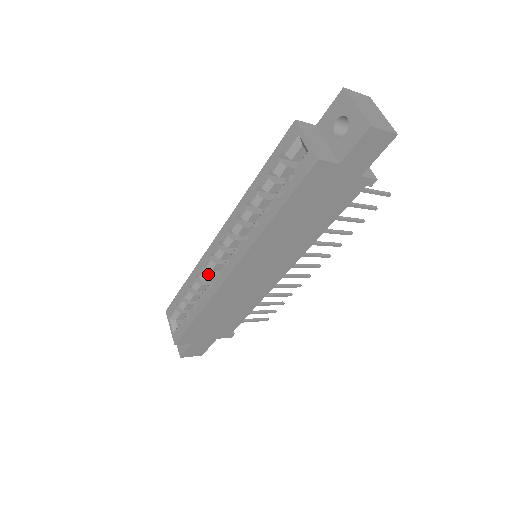
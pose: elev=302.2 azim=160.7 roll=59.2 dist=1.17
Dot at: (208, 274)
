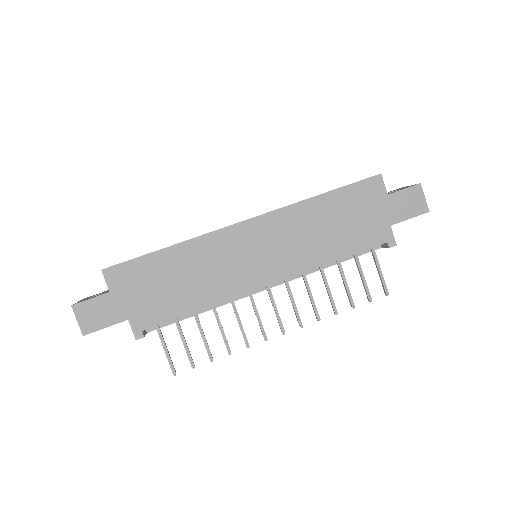
Dot at: occluded
